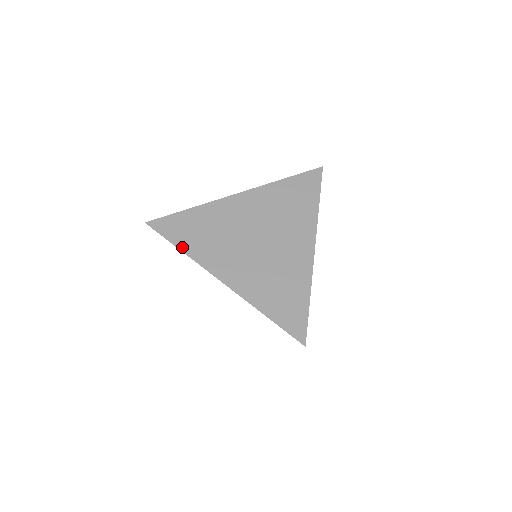
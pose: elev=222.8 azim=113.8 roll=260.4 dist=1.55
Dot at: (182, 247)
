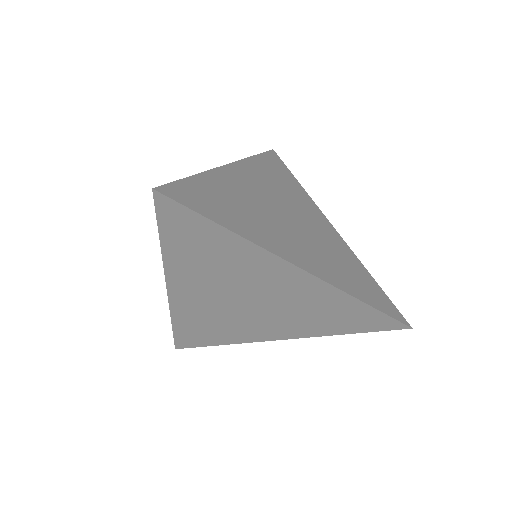
Dot at: (228, 226)
